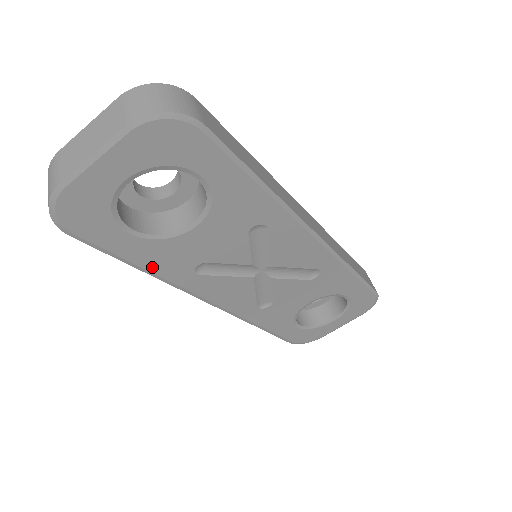
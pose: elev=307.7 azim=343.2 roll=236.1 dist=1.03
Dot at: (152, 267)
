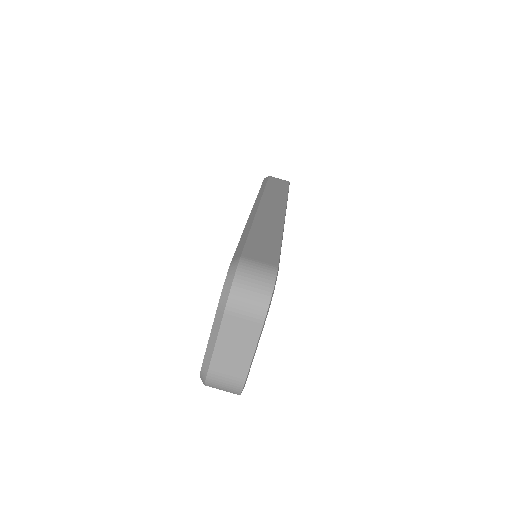
Dot at: occluded
